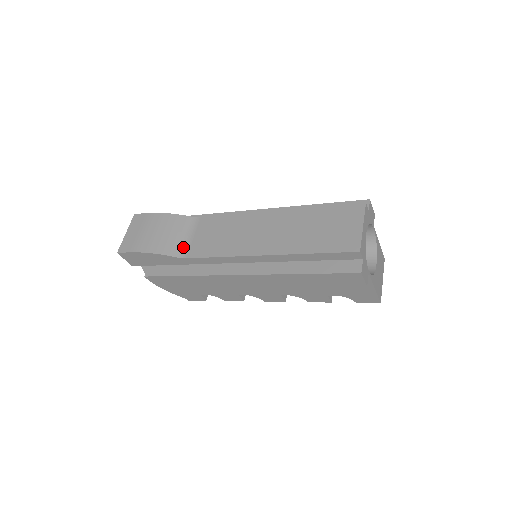
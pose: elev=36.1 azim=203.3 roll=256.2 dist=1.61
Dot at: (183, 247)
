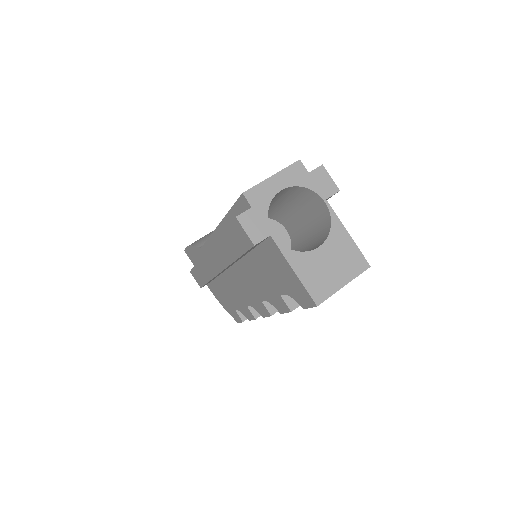
Dot at: occluded
